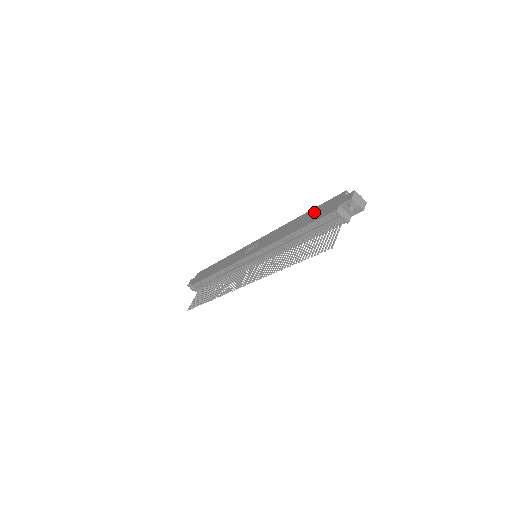
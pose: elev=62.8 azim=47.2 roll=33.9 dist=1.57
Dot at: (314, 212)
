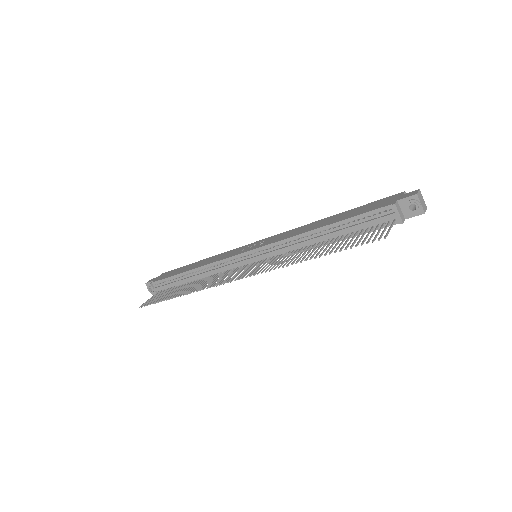
Dot at: (355, 210)
